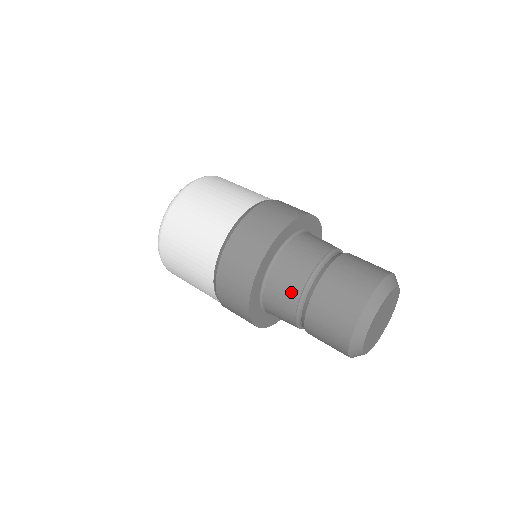
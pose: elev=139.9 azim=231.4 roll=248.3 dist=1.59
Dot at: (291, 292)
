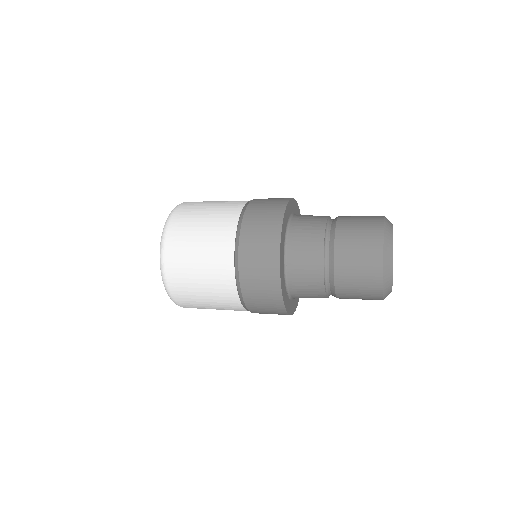
Dot at: (314, 241)
